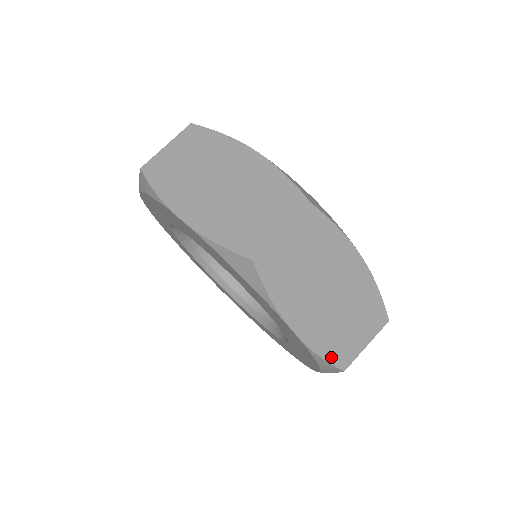
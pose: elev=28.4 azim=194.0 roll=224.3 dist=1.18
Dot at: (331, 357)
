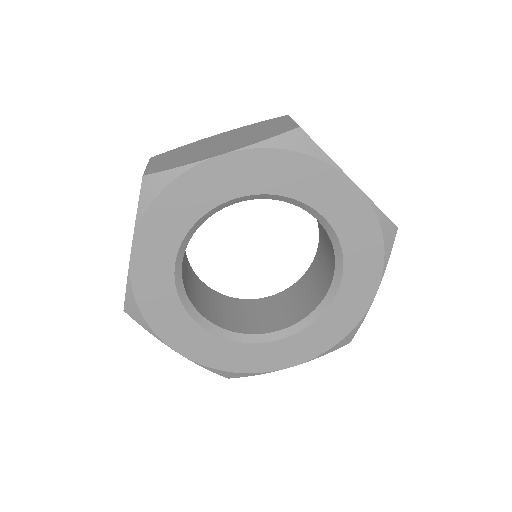
Dot at: occluded
